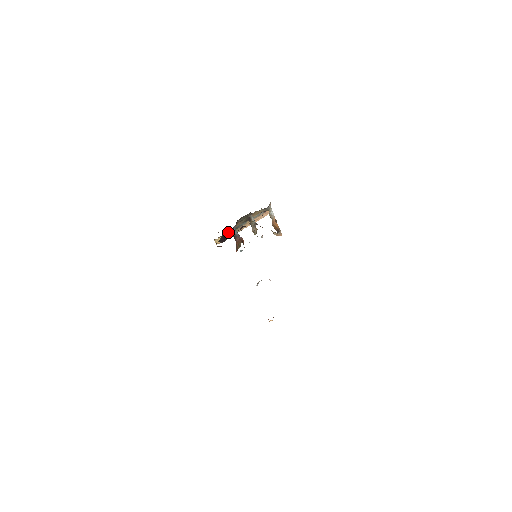
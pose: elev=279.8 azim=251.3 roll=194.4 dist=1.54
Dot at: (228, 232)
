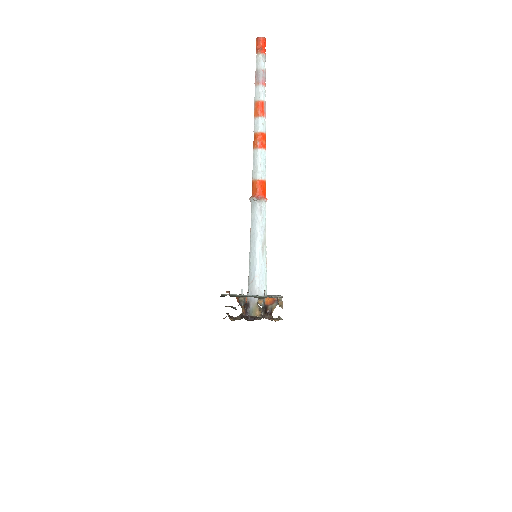
Dot at: occluded
